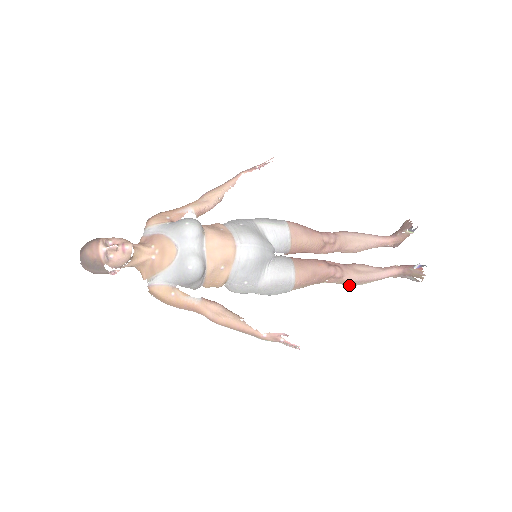
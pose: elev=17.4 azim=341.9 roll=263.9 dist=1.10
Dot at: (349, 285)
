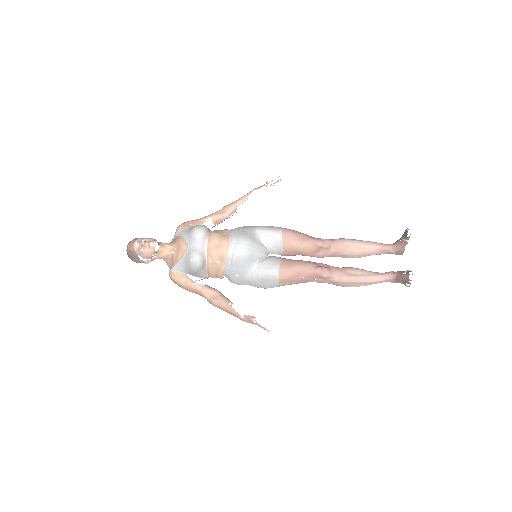
Dot at: (341, 286)
